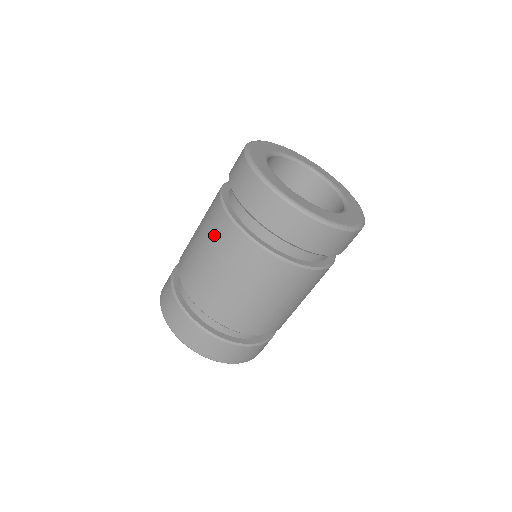
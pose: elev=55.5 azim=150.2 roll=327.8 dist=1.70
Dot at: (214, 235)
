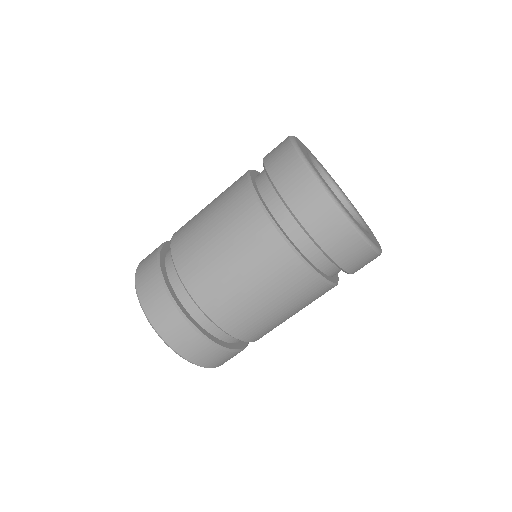
Dot at: (267, 267)
